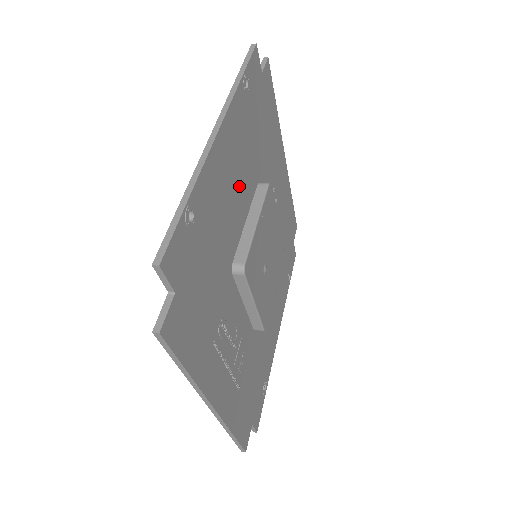
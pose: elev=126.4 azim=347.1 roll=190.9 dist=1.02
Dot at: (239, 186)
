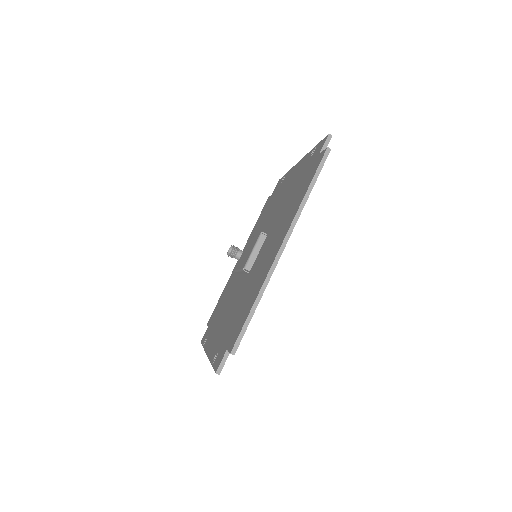
Dot at: occluded
